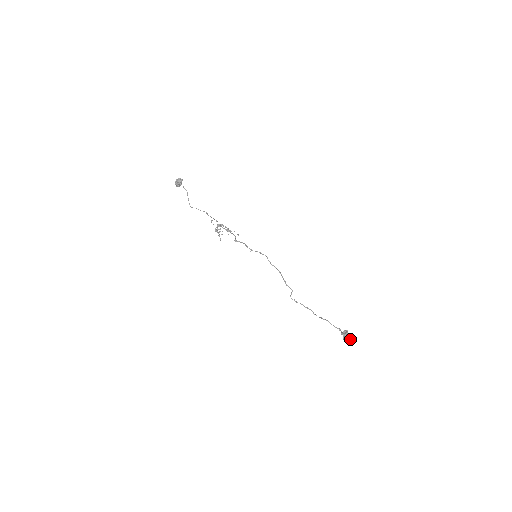
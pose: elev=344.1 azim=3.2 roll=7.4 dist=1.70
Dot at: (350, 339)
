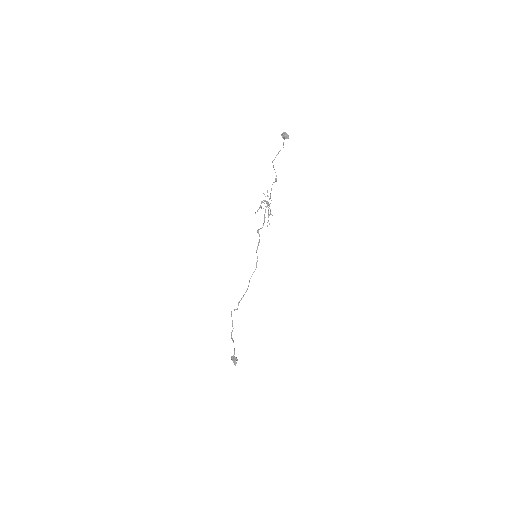
Dot at: (234, 362)
